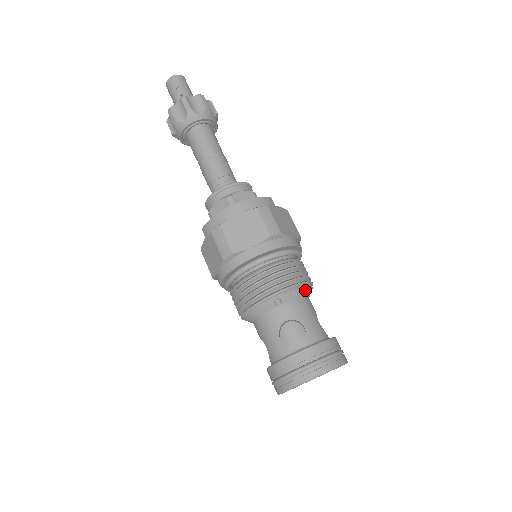
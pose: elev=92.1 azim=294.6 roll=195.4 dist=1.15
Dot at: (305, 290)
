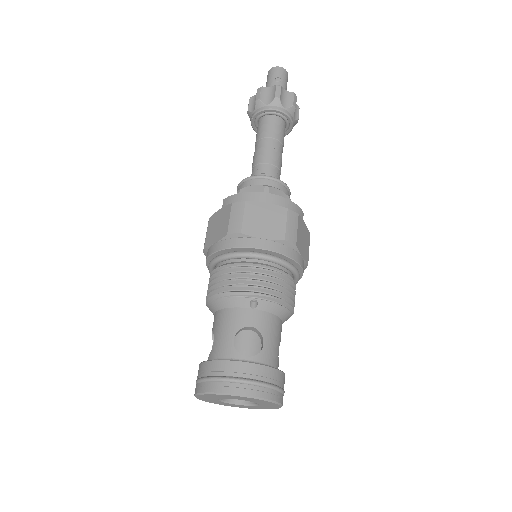
Dot at: (284, 311)
